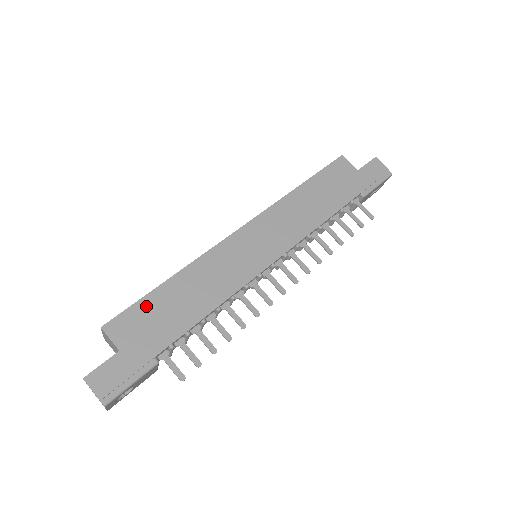
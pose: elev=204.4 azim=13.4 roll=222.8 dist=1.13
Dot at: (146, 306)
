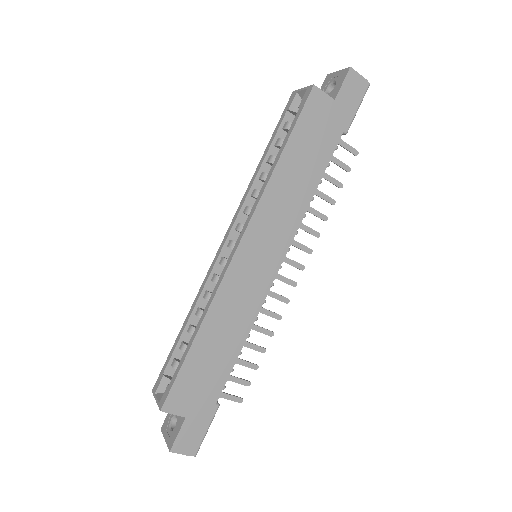
Dot at: (188, 373)
